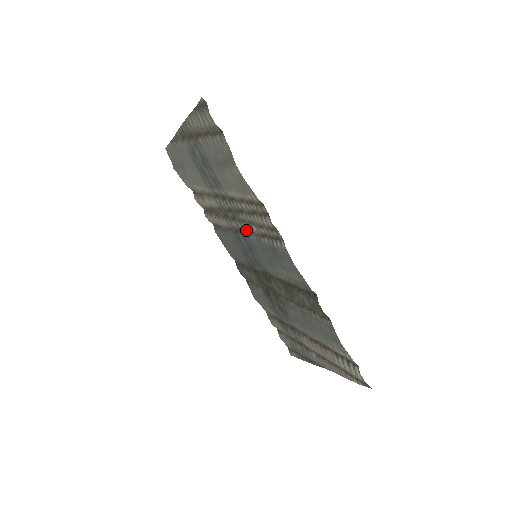
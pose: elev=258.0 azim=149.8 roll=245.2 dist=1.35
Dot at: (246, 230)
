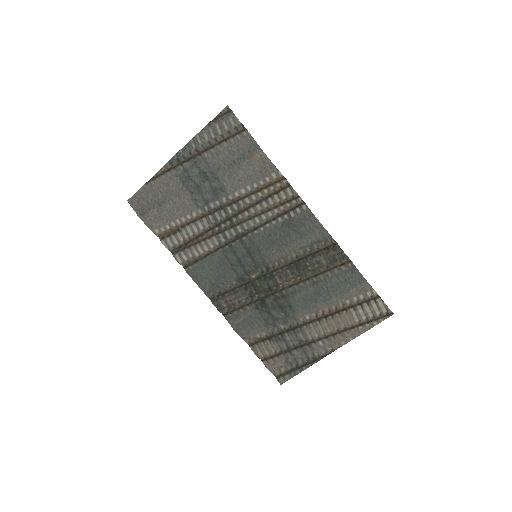
Dot at: (248, 229)
